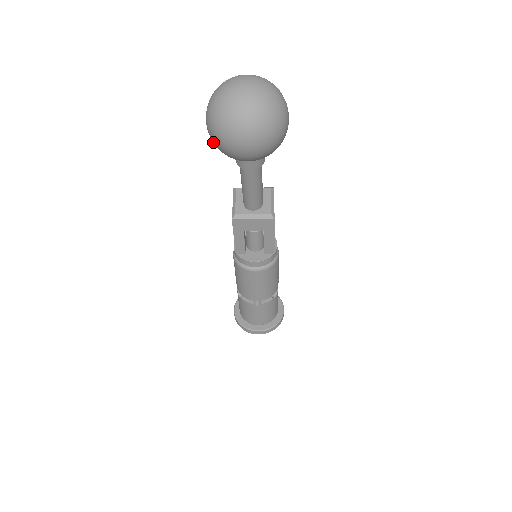
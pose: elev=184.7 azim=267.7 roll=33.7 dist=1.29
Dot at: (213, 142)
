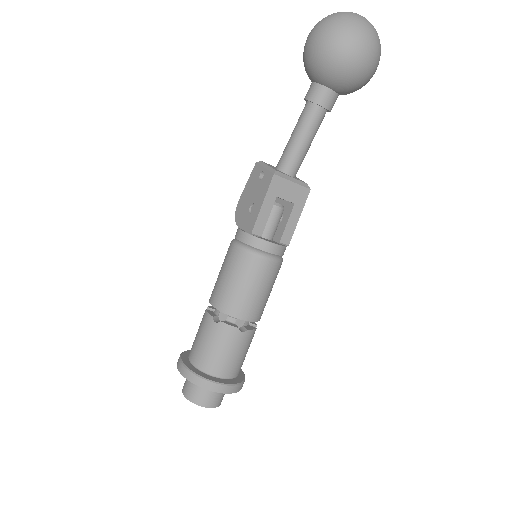
Dot at: (324, 49)
